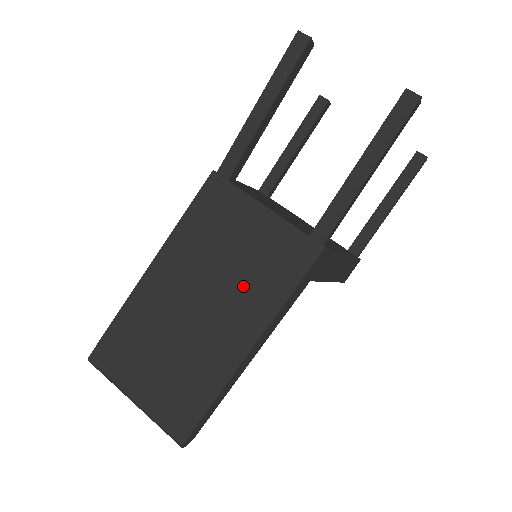
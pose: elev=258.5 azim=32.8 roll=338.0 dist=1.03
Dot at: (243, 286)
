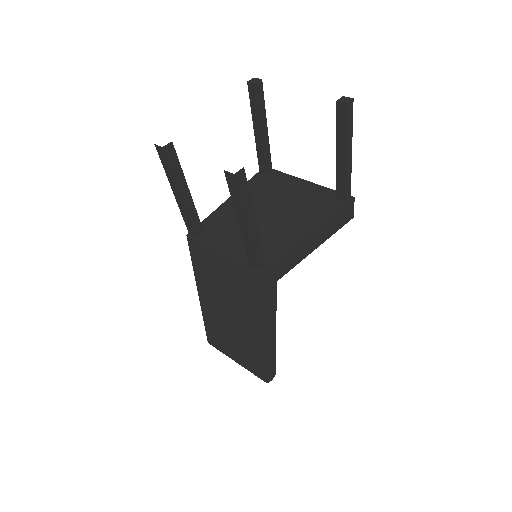
Dot at: (239, 301)
